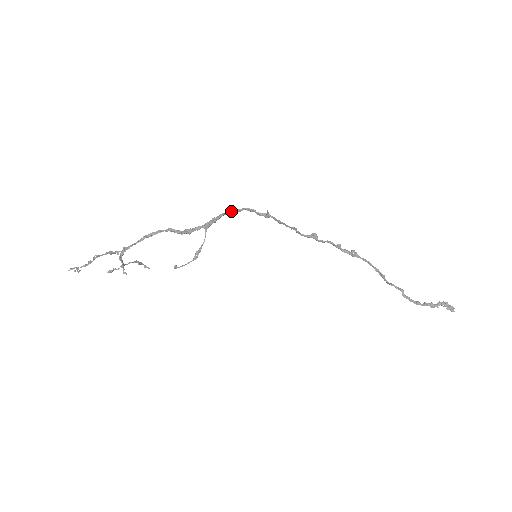
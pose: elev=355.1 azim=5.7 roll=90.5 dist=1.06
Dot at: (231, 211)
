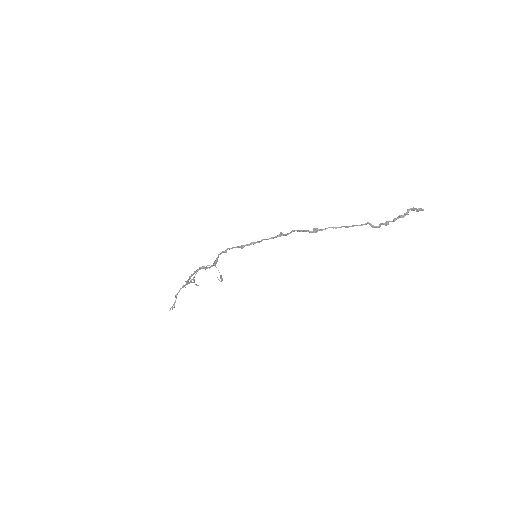
Dot at: occluded
